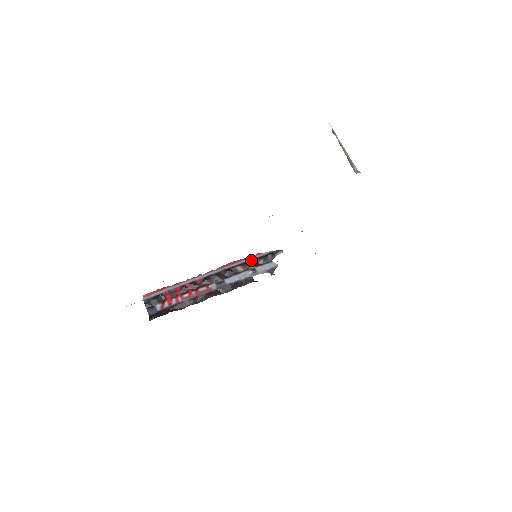
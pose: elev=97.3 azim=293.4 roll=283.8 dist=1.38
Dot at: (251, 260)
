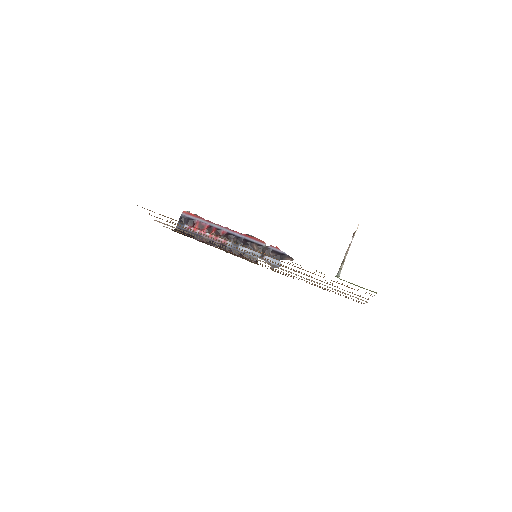
Dot at: (268, 247)
